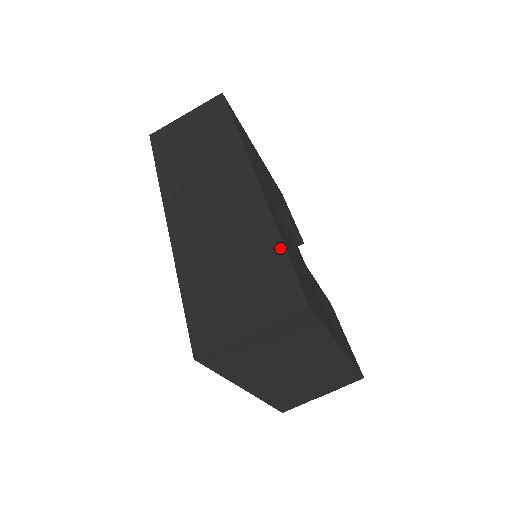
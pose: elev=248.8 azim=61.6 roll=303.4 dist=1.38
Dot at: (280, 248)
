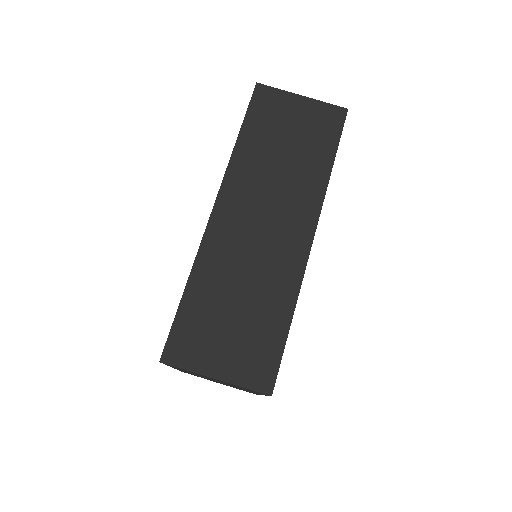
Dot at: (285, 327)
